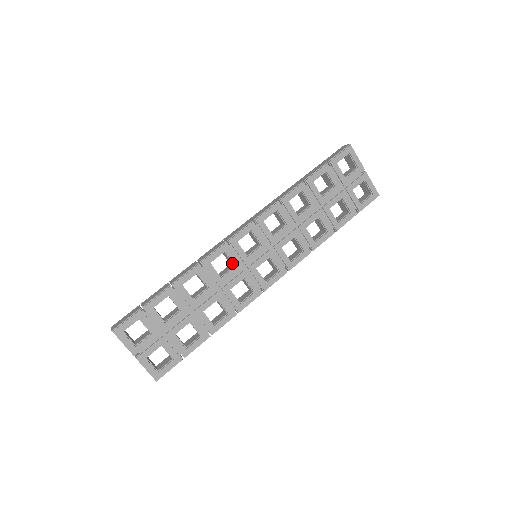
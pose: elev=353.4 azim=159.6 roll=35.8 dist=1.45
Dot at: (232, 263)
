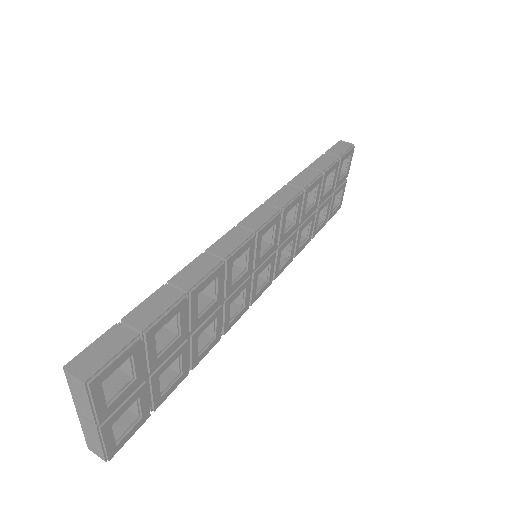
Dot at: (245, 265)
